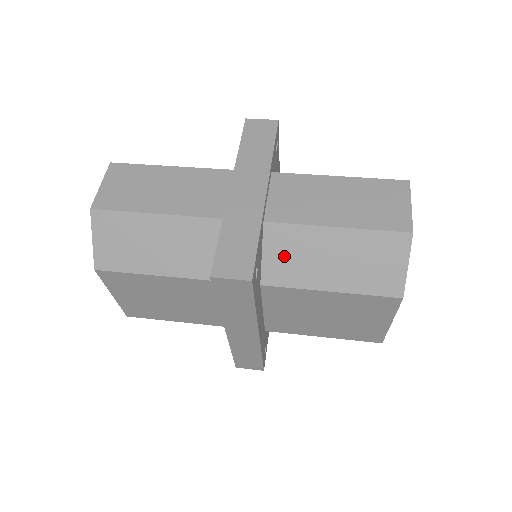
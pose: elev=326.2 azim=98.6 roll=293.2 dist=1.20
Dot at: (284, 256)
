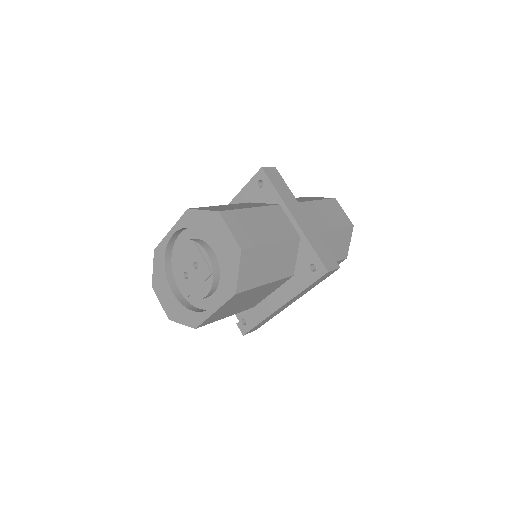
Dot at: occluded
